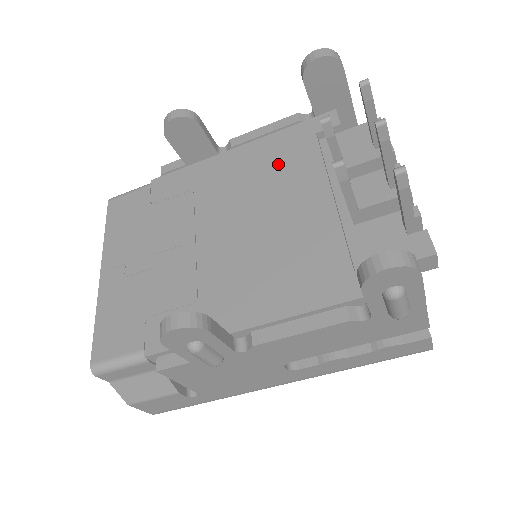
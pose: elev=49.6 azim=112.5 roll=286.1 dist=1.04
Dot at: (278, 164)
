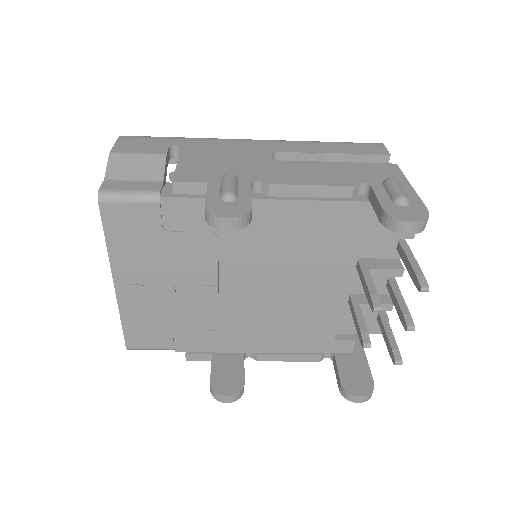
Dot at: (312, 241)
